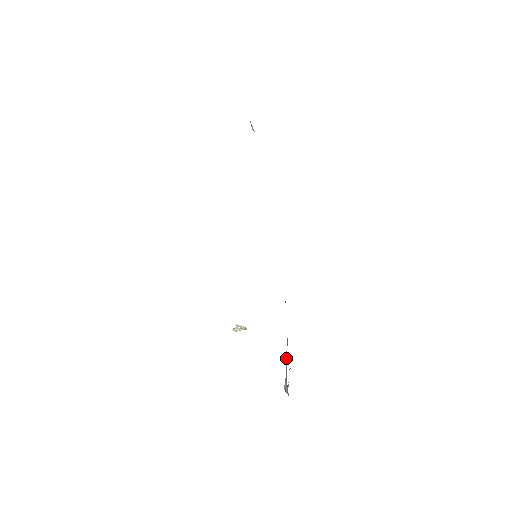
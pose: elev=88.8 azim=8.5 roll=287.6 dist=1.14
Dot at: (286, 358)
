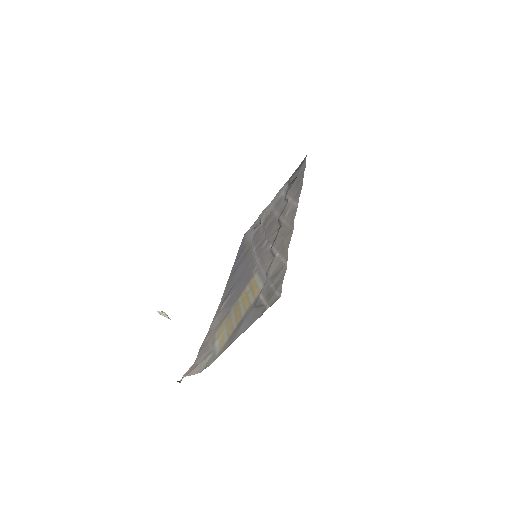
Dot at: (203, 351)
